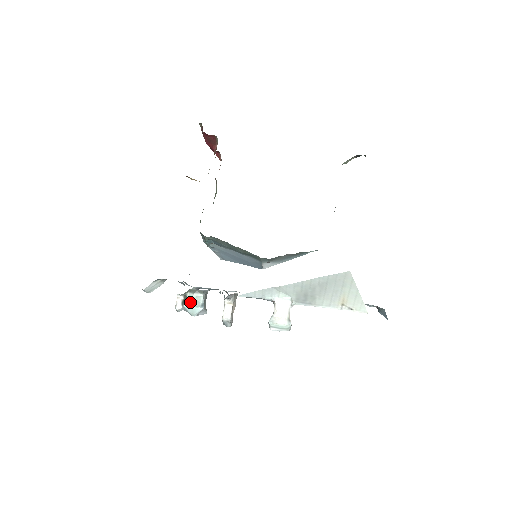
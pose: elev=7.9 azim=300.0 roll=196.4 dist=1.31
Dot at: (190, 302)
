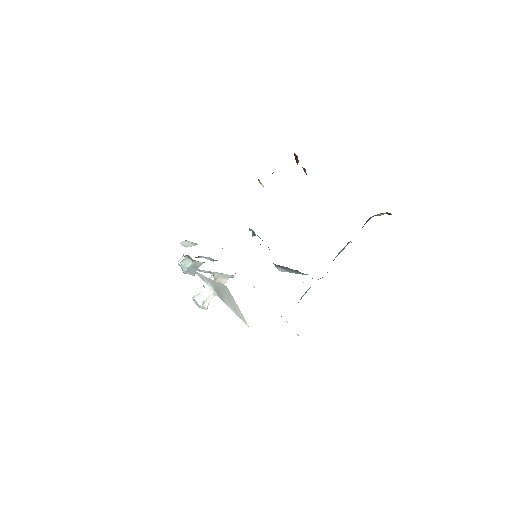
Dot at: (183, 262)
